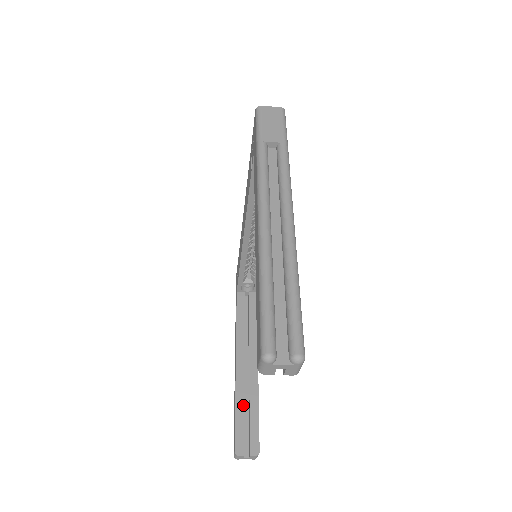
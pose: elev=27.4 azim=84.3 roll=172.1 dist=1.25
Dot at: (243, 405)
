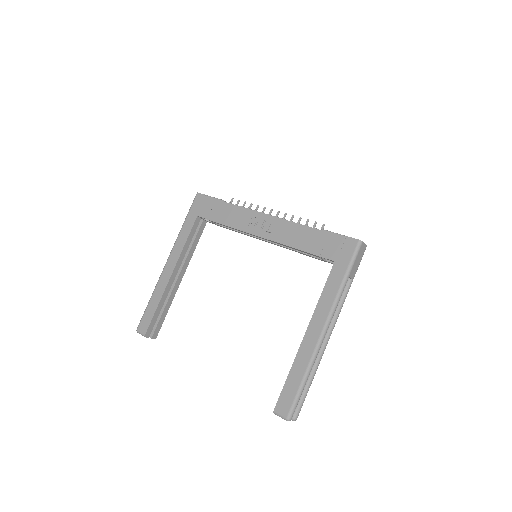
Dot at: (162, 306)
